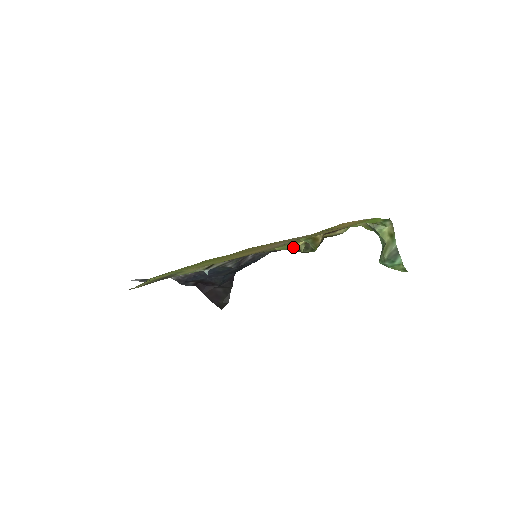
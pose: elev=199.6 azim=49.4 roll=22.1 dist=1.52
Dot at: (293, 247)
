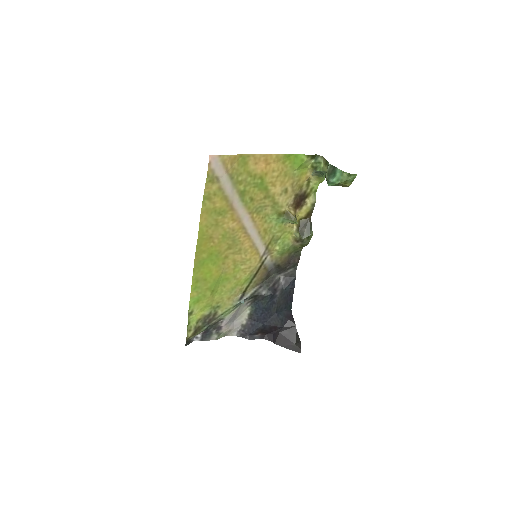
Dot at: (293, 242)
